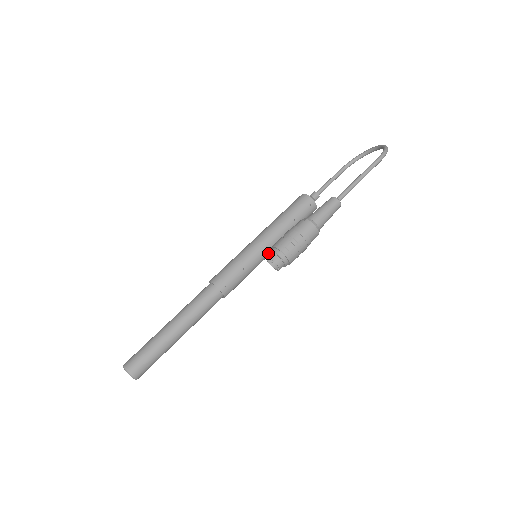
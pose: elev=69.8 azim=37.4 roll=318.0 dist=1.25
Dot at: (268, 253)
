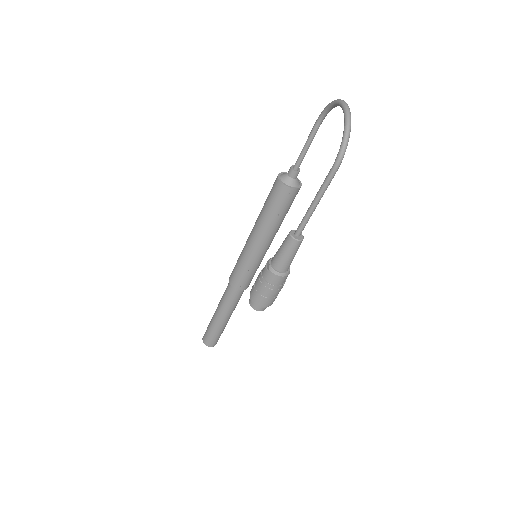
Dot at: (267, 248)
